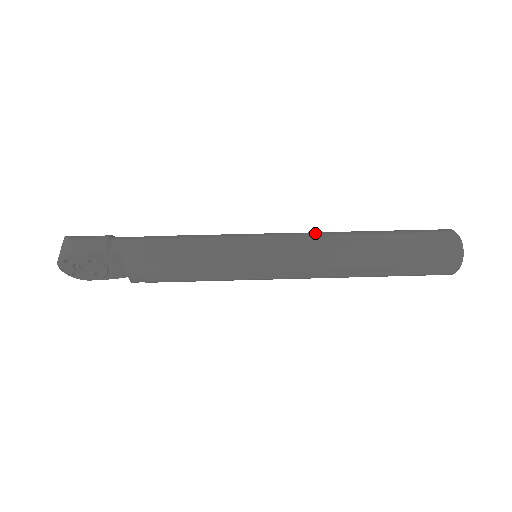
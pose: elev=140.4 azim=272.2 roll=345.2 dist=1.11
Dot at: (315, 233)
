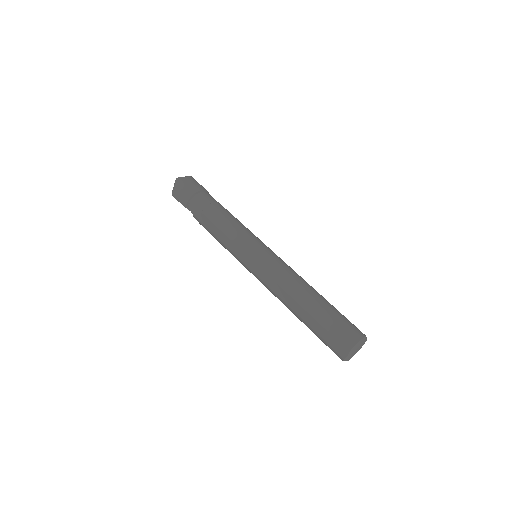
Dot at: (278, 279)
